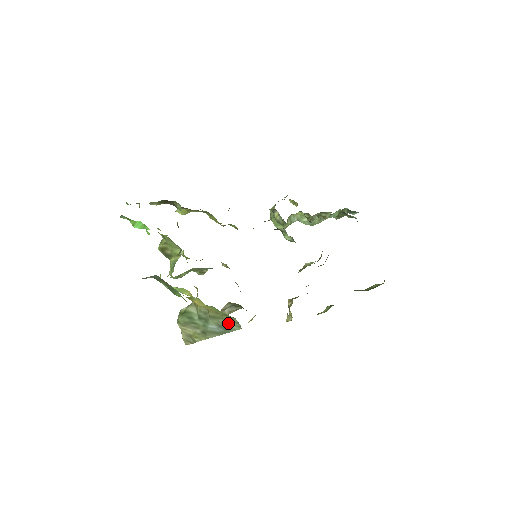
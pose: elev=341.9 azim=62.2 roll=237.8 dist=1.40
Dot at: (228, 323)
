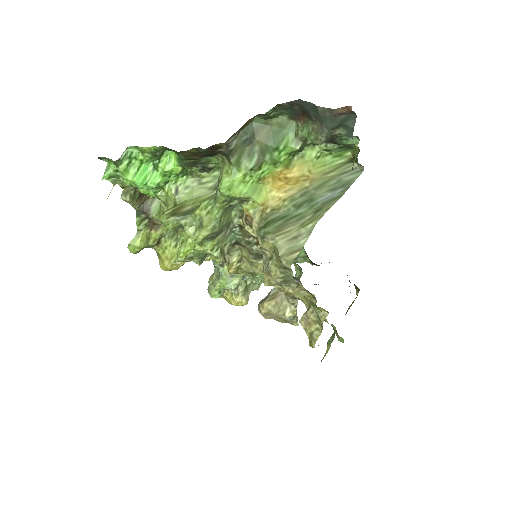
Dot at: (344, 177)
